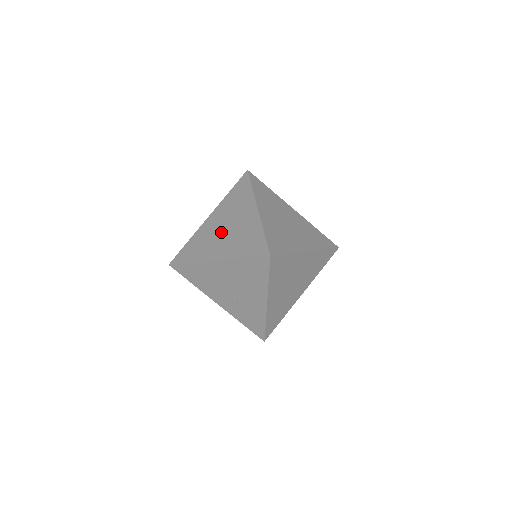
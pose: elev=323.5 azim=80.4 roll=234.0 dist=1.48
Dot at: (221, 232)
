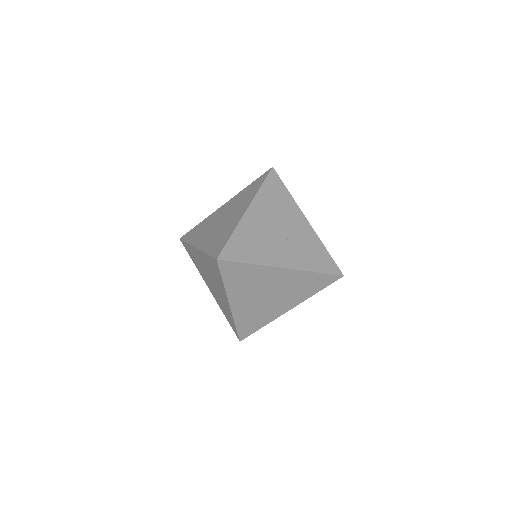
Dot at: (222, 222)
